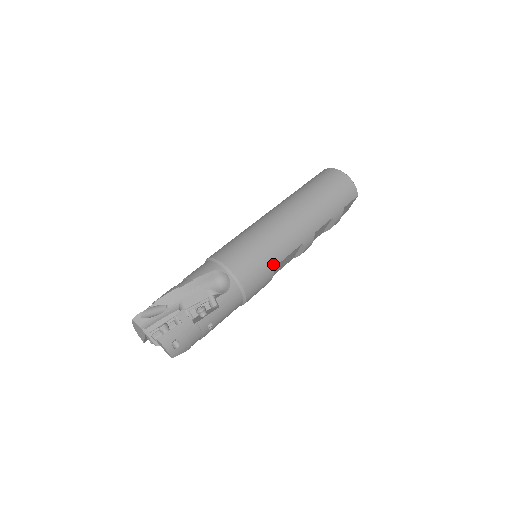
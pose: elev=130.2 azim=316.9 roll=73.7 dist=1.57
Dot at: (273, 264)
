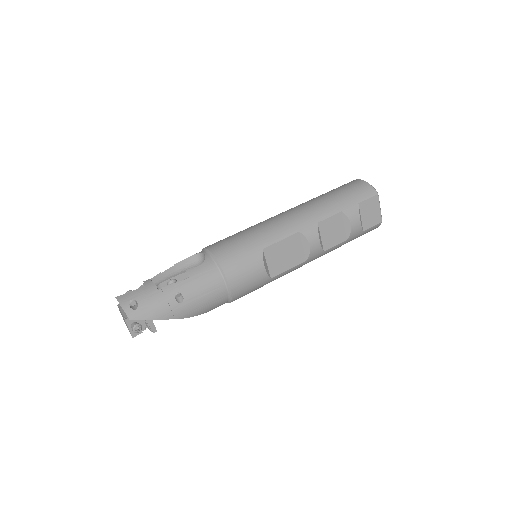
Dot at: (259, 246)
